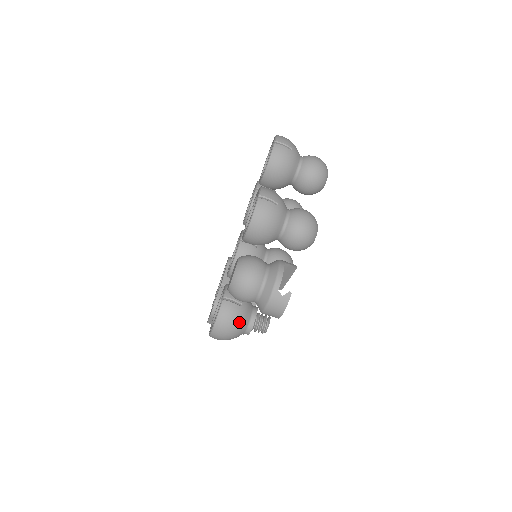
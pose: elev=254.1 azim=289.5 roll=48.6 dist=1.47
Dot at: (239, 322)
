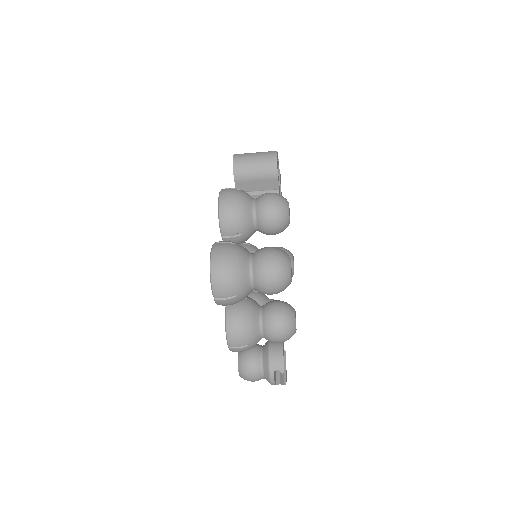
Dot at: occluded
